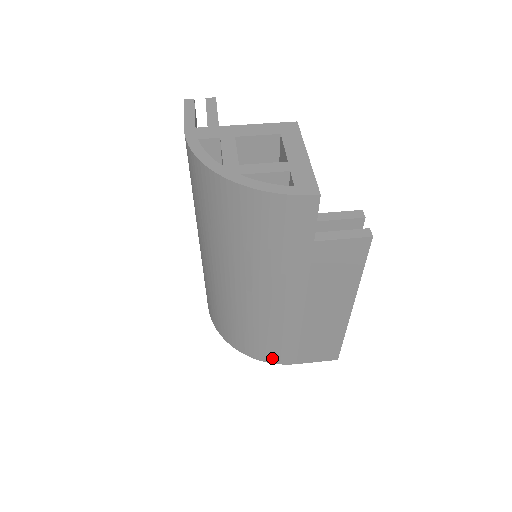
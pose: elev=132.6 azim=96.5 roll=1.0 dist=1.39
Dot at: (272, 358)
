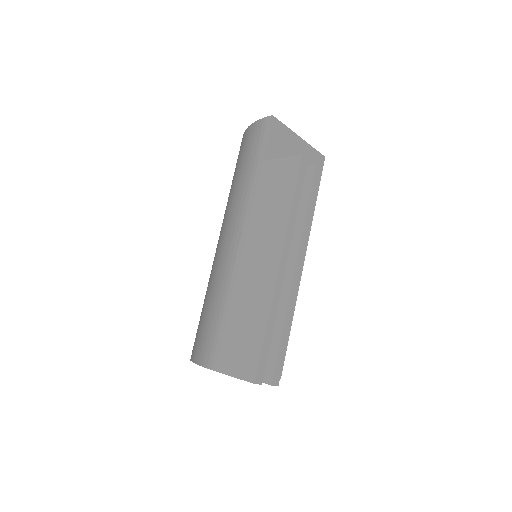
Dot at: (202, 353)
